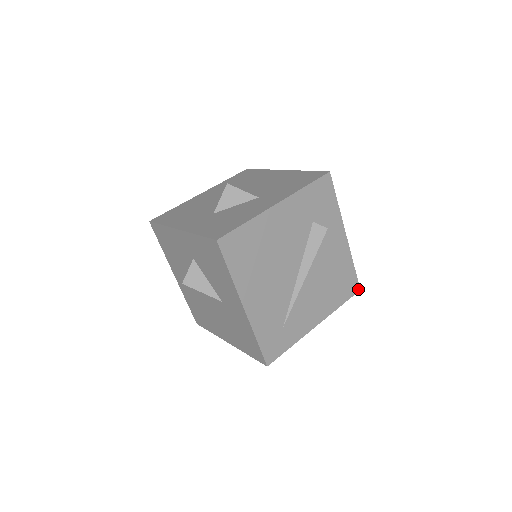
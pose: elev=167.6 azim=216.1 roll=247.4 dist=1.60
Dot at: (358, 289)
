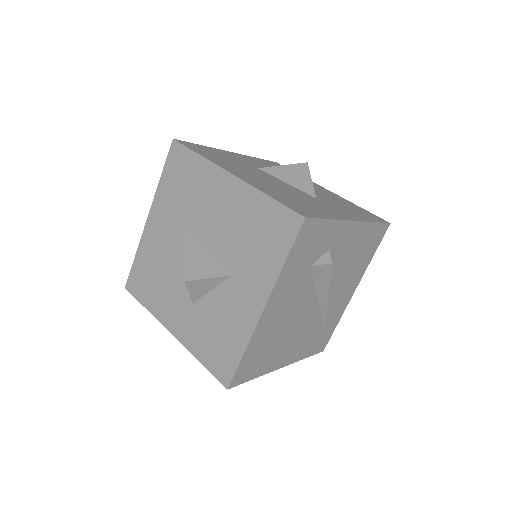
Dot at: (387, 226)
